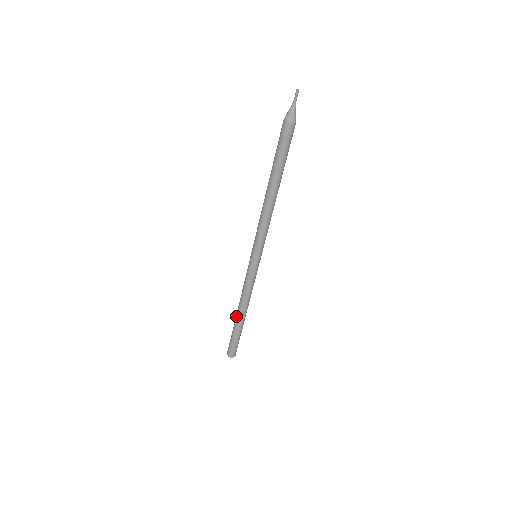
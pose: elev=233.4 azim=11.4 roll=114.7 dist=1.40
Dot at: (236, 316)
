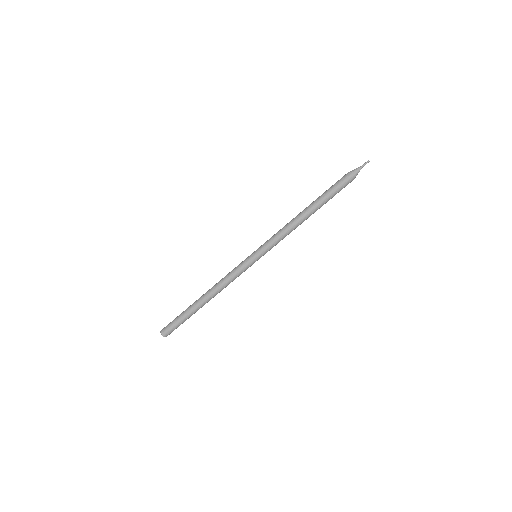
Dot at: (200, 297)
